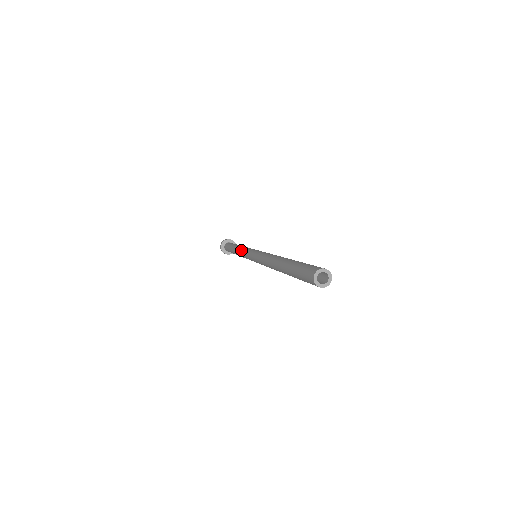
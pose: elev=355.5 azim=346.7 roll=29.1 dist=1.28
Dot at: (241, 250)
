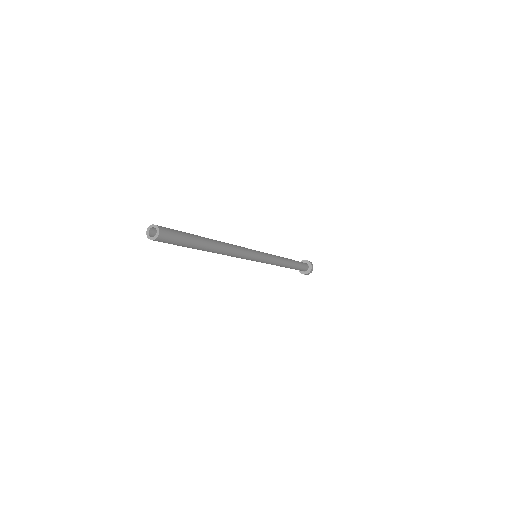
Dot at: occluded
